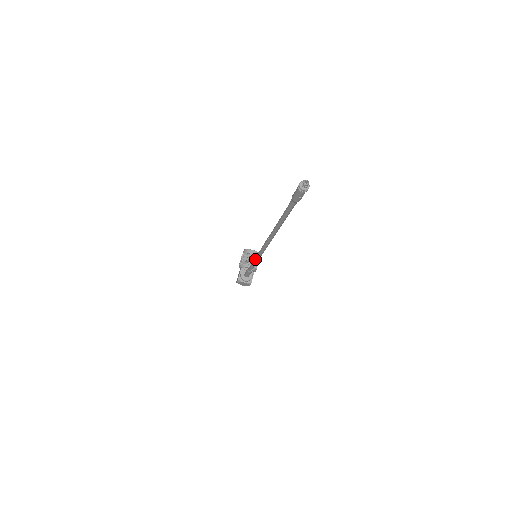
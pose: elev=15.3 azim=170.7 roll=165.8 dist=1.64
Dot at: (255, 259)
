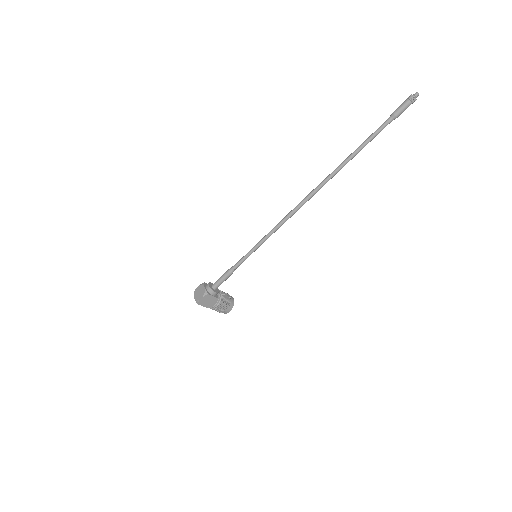
Dot at: (263, 237)
